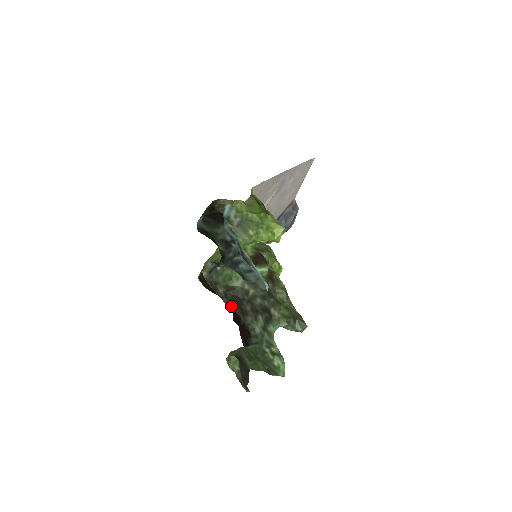
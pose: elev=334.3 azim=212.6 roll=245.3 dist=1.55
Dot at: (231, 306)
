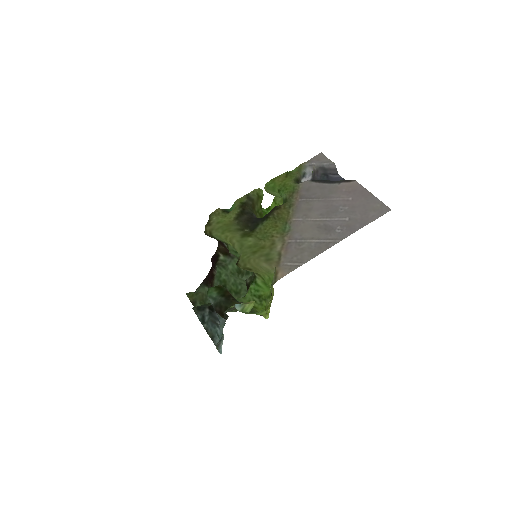
Dot at: occluded
